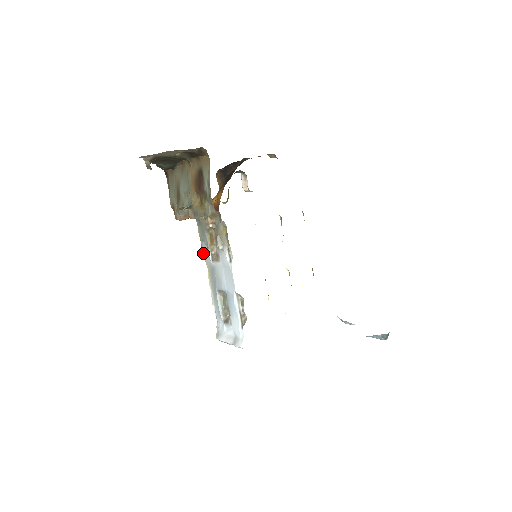
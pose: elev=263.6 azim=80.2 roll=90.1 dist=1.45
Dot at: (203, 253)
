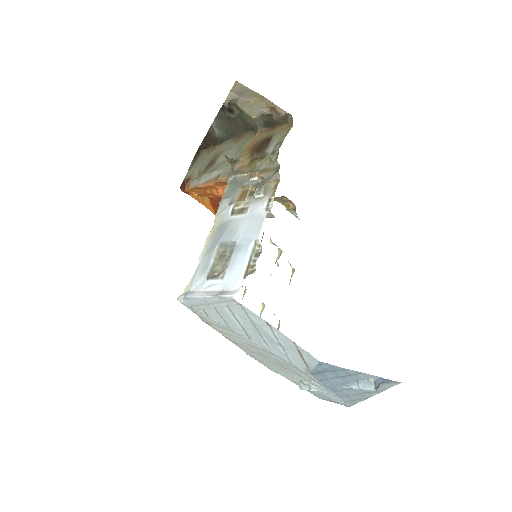
Dot at: (217, 210)
